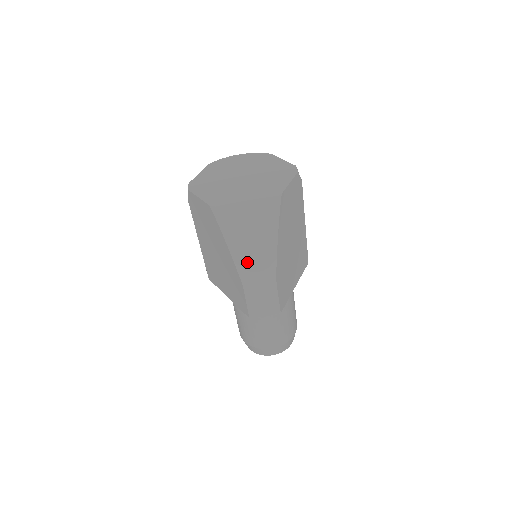
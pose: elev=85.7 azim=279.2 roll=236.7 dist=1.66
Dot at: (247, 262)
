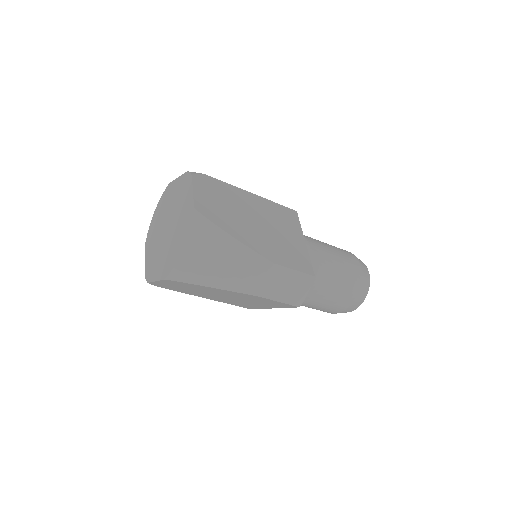
Dot at: (238, 280)
